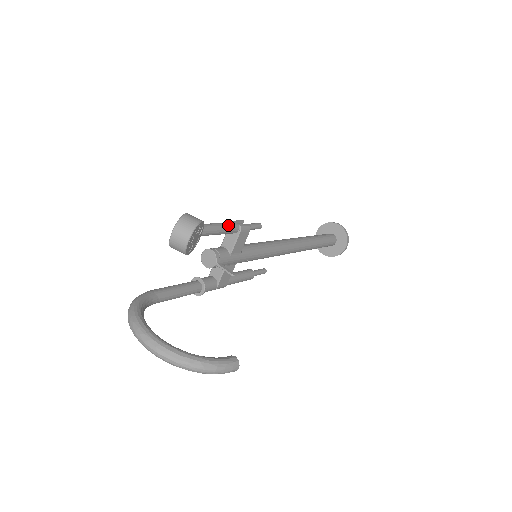
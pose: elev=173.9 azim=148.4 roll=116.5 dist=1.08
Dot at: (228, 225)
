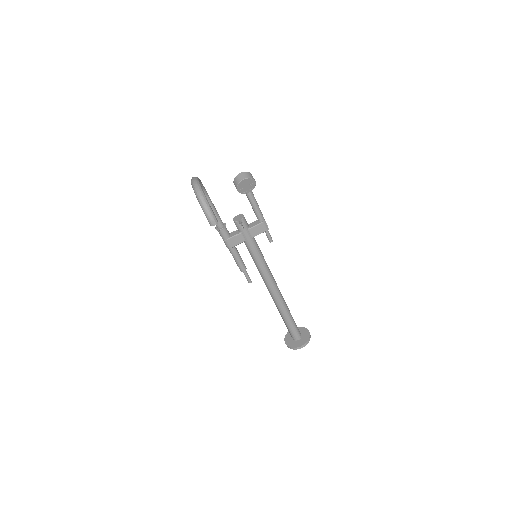
Dot at: occluded
